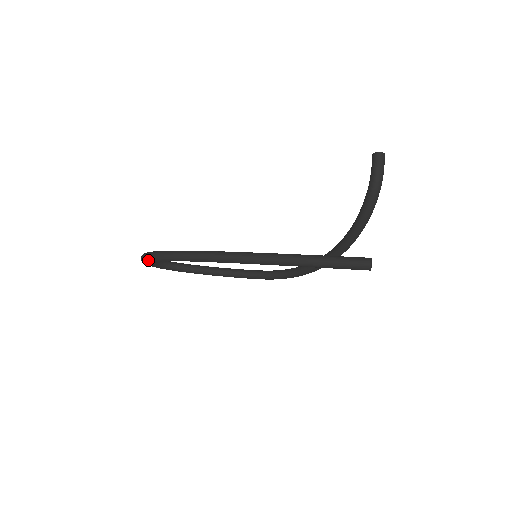
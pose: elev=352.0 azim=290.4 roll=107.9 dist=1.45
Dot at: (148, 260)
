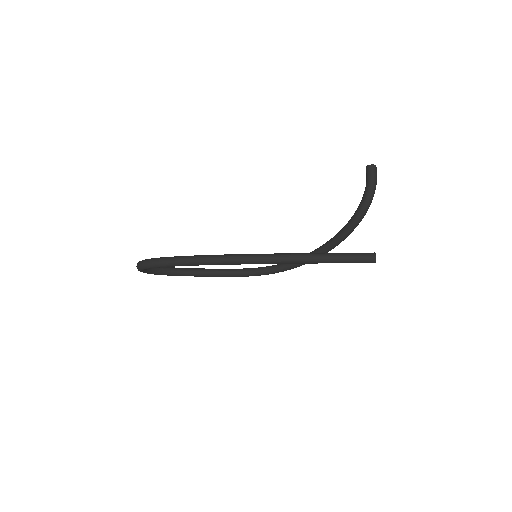
Dot at: (152, 266)
